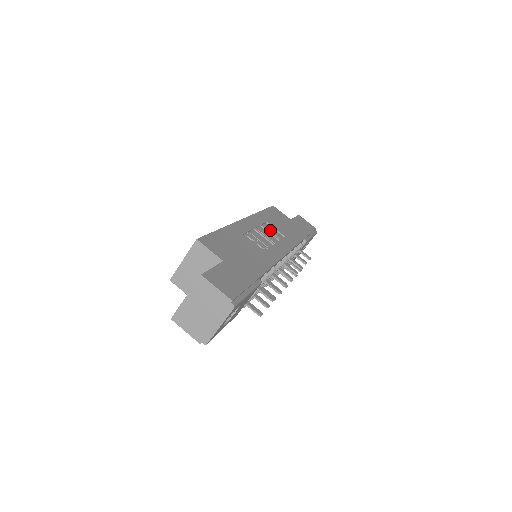
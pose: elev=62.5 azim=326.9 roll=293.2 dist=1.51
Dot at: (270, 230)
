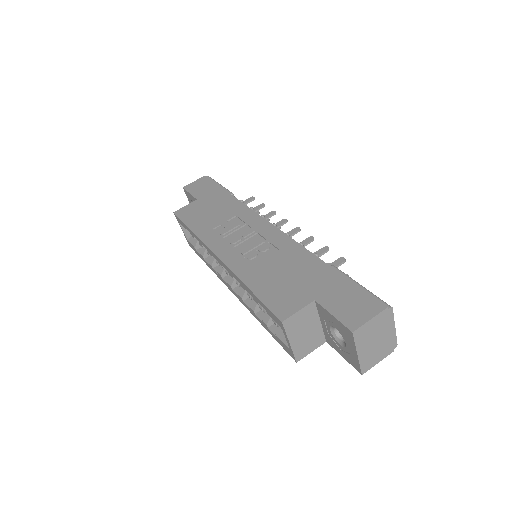
Dot at: (229, 230)
